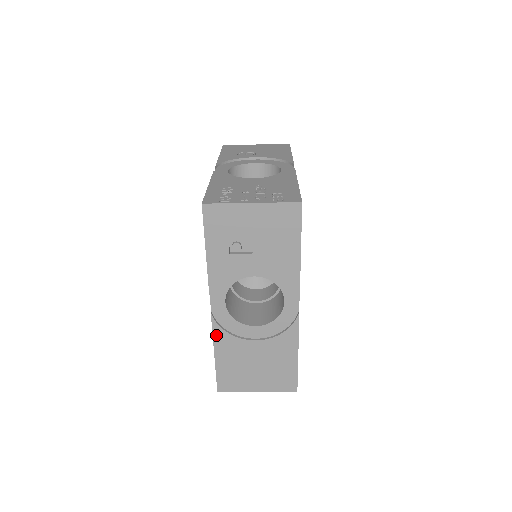
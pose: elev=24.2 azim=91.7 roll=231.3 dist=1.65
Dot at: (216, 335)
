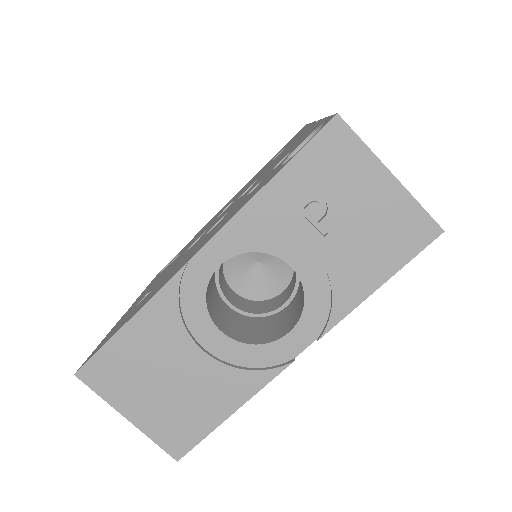
Dot at: (161, 297)
